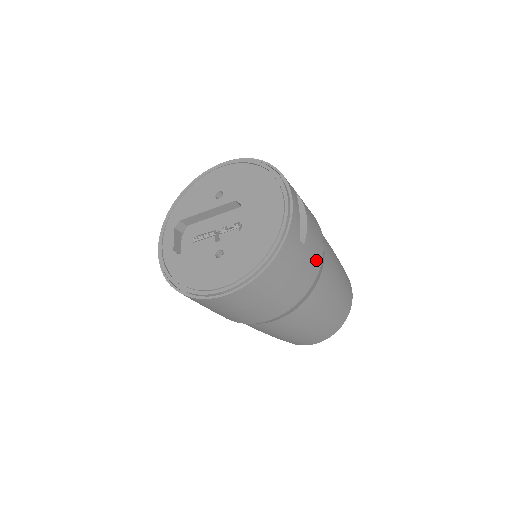
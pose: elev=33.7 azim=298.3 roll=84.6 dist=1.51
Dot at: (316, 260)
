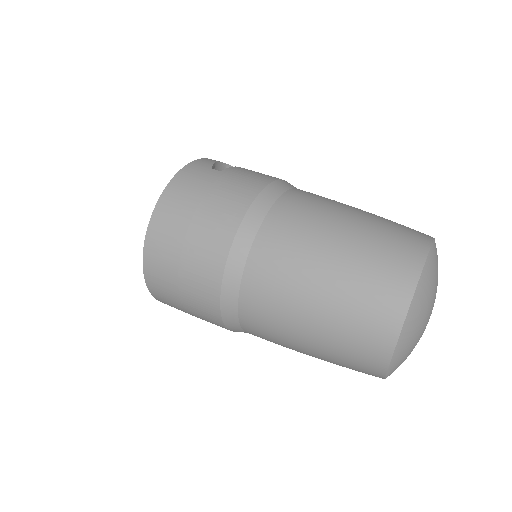
Dot at: (253, 182)
